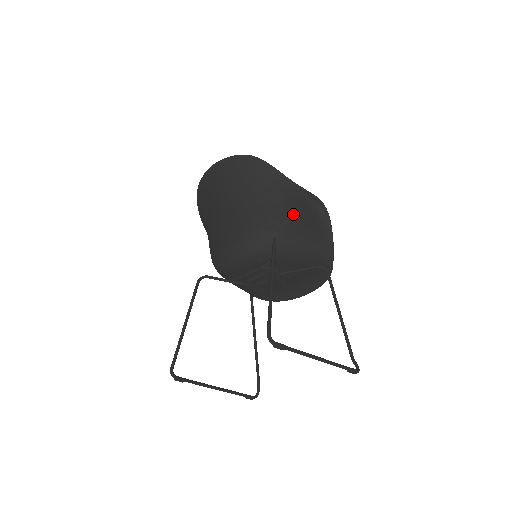
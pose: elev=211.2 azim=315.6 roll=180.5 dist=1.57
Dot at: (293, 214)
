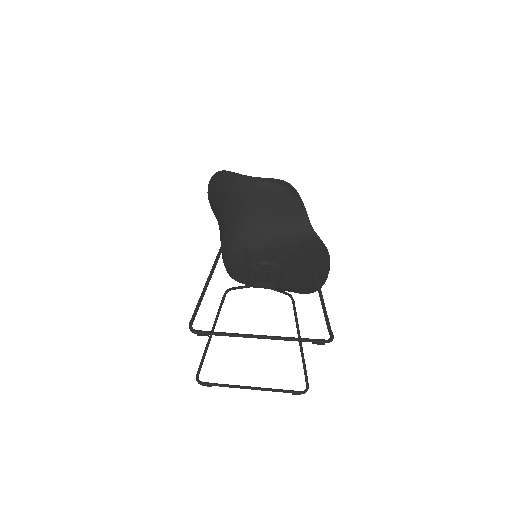
Dot at: (255, 206)
